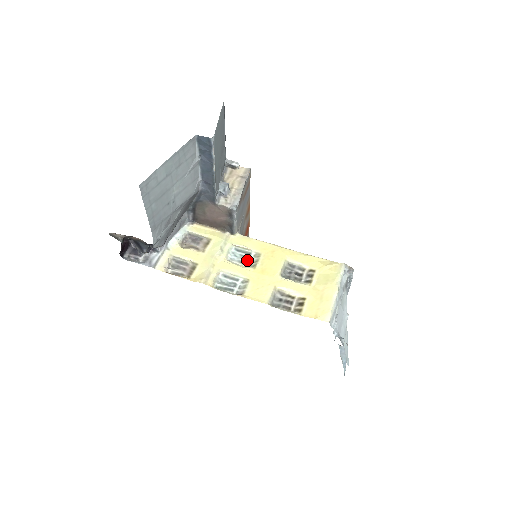
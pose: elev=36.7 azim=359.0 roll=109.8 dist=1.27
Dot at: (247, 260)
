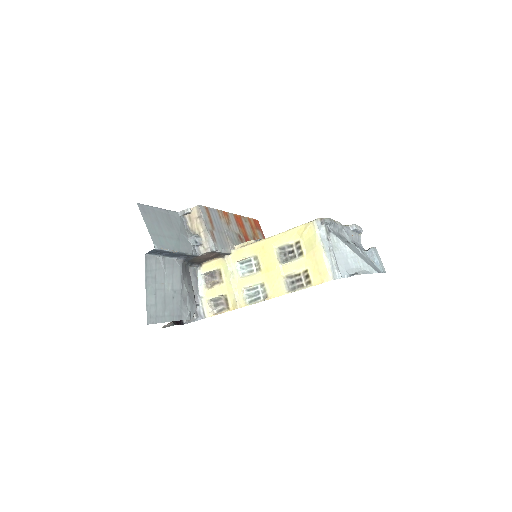
Dot at: (252, 267)
